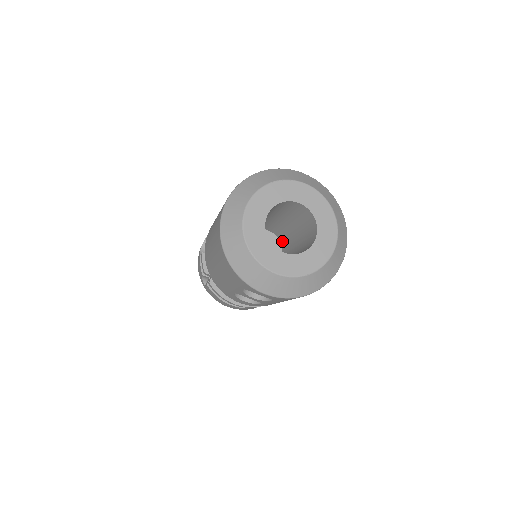
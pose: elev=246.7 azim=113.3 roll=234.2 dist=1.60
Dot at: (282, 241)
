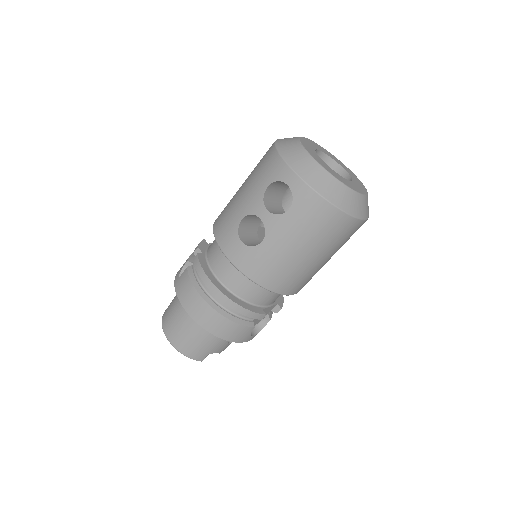
Dot at: occluded
